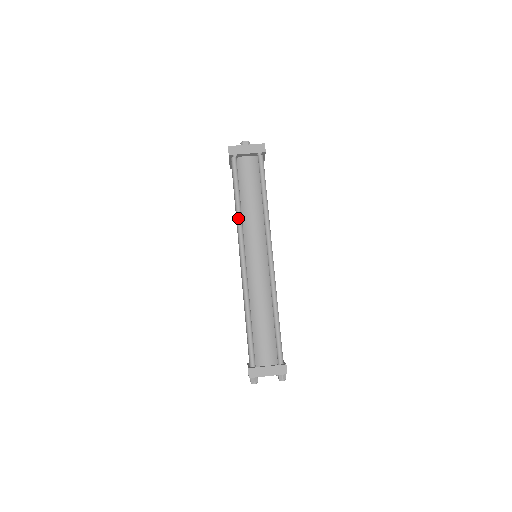
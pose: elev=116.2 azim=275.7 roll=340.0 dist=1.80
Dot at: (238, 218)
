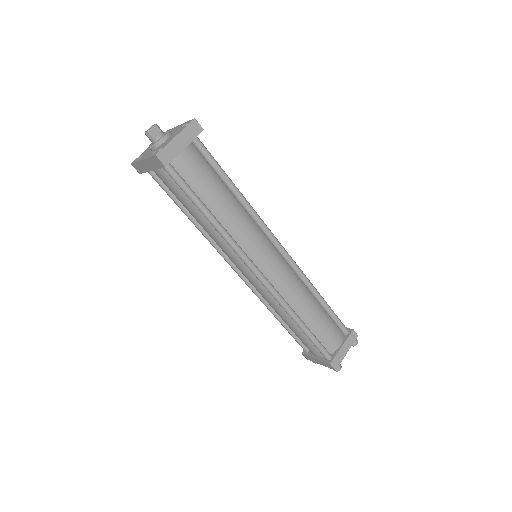
Dot at: (225, 235)
